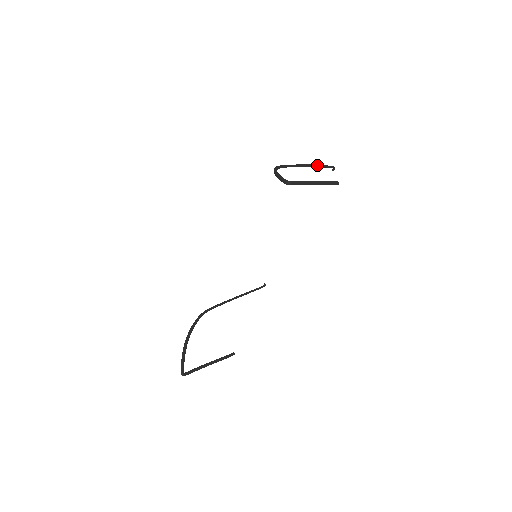
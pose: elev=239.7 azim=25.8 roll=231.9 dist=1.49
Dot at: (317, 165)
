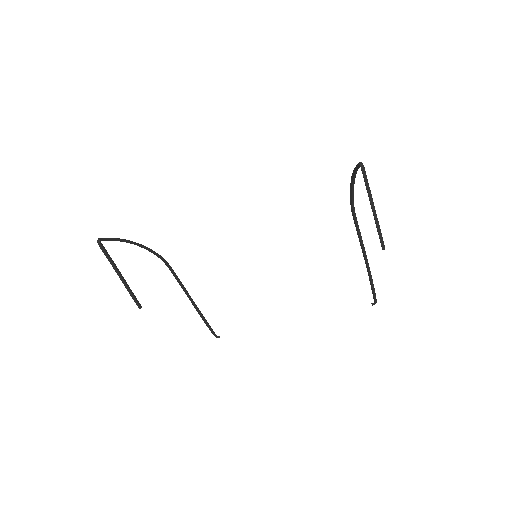
Dot at: occluded
